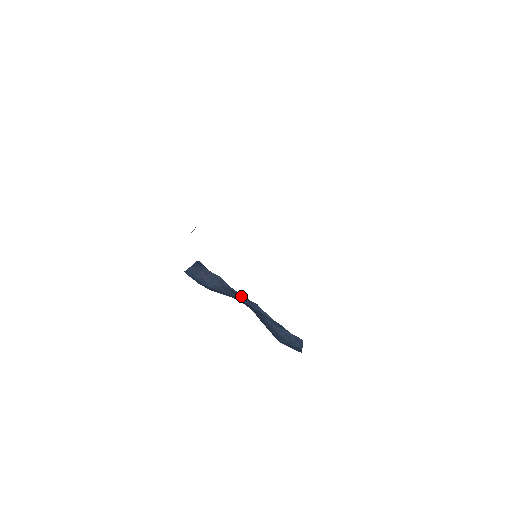
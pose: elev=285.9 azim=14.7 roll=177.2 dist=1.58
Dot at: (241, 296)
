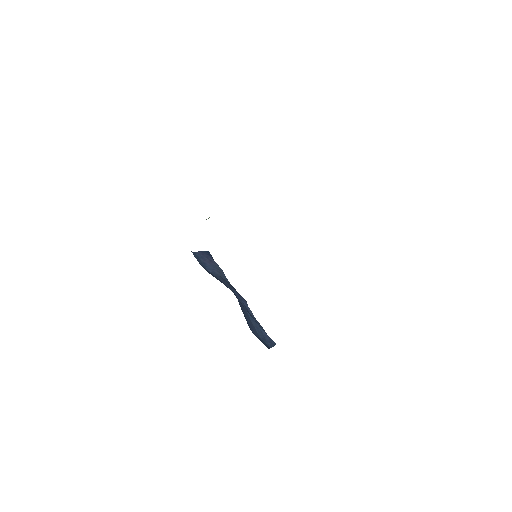
Dot at: (234, 289)
